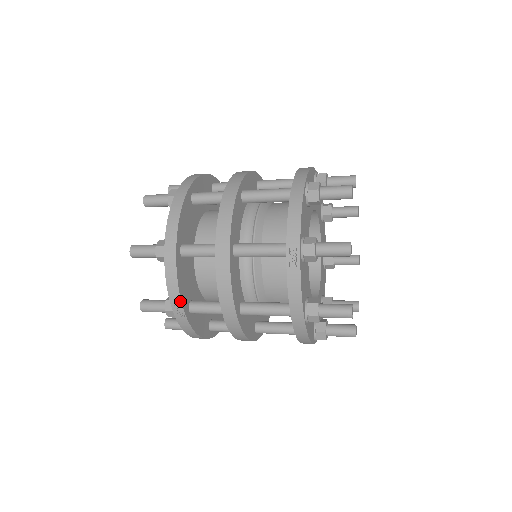
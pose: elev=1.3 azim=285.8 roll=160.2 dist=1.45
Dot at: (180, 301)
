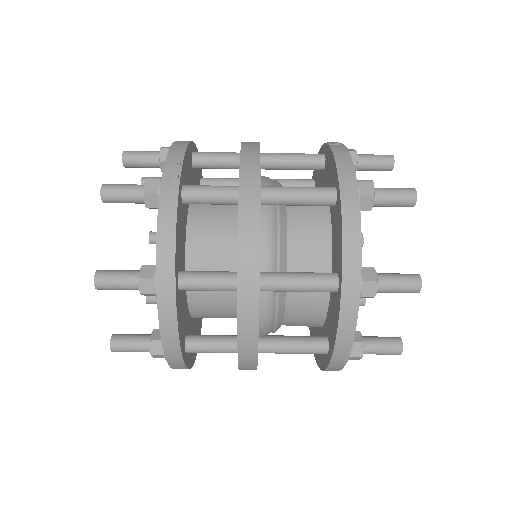
Dot at: (182, 160)
